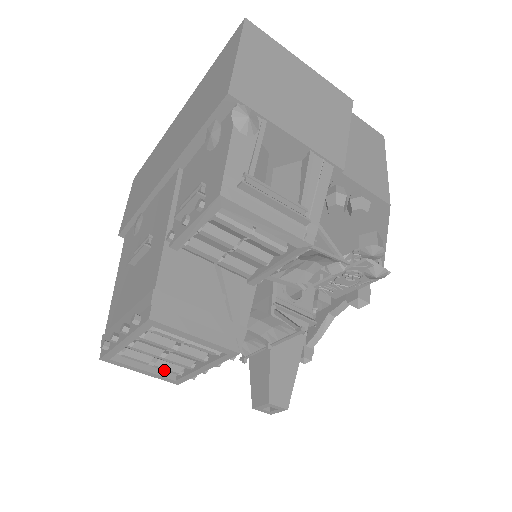
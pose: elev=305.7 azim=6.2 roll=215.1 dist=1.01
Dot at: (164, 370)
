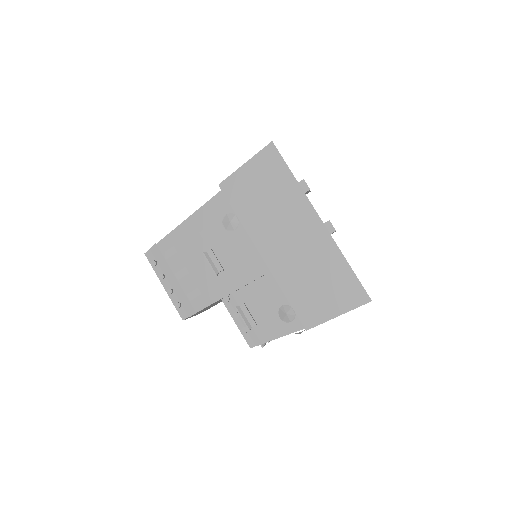
Dot at: occluded
